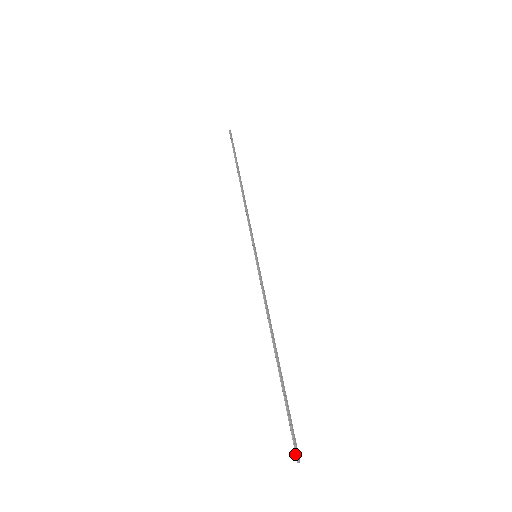
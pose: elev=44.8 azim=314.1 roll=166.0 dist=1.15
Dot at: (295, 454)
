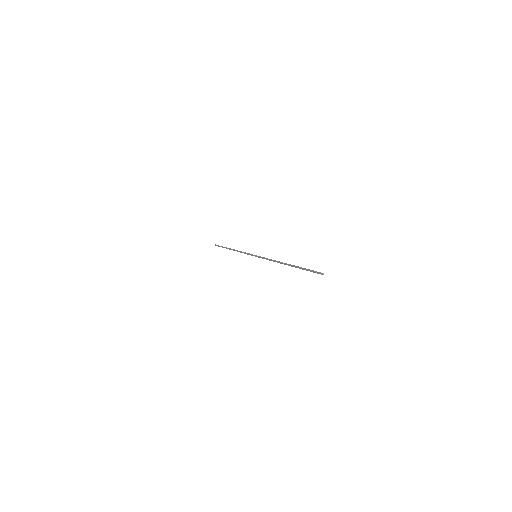
Dot at: (319, 273)
